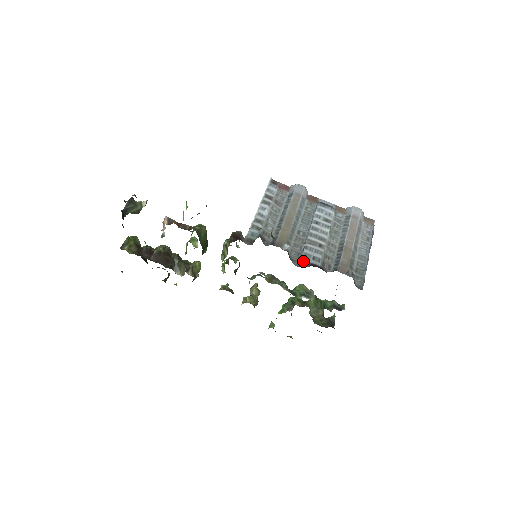
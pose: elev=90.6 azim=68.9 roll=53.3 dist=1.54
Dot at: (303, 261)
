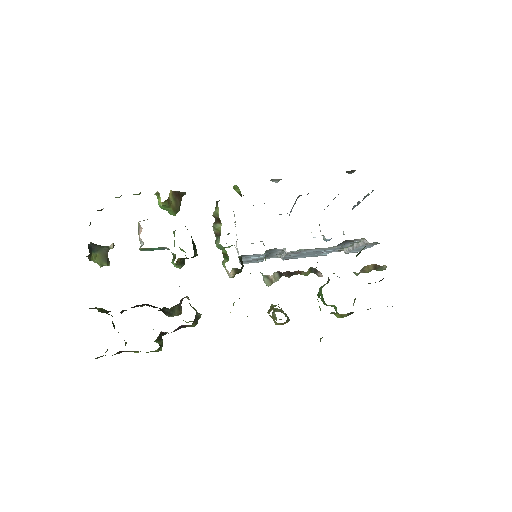
Dot at: (301, 195)
